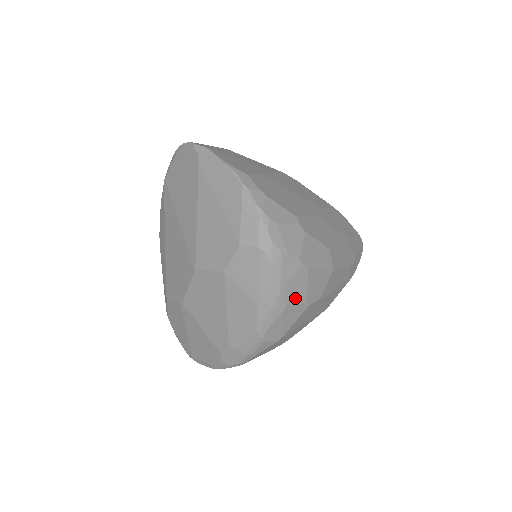
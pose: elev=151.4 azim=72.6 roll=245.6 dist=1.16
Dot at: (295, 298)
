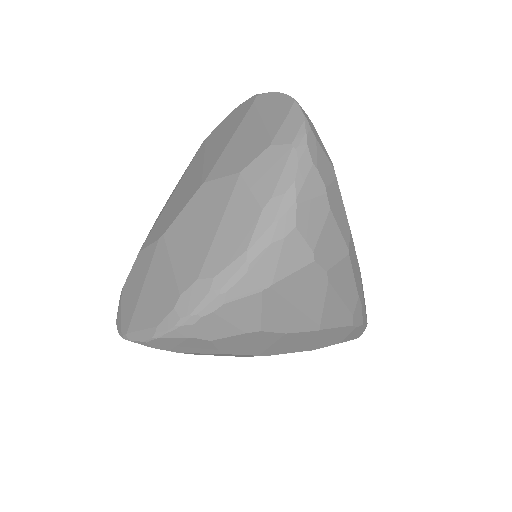
Dot at: (306, 230)
